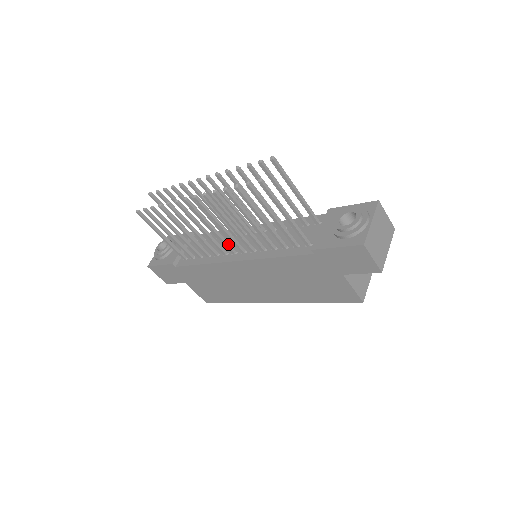
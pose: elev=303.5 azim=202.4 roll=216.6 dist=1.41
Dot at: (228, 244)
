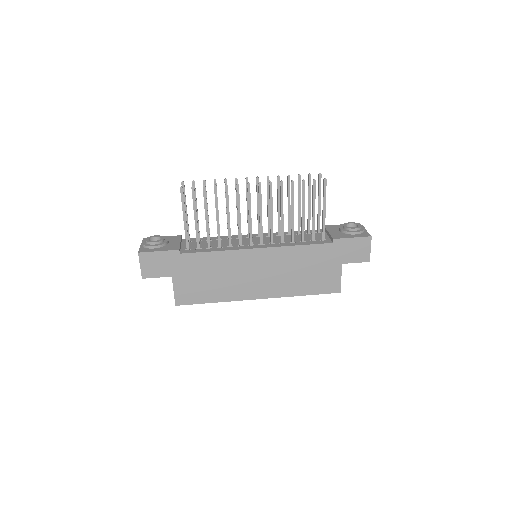
Dot at: occluded
